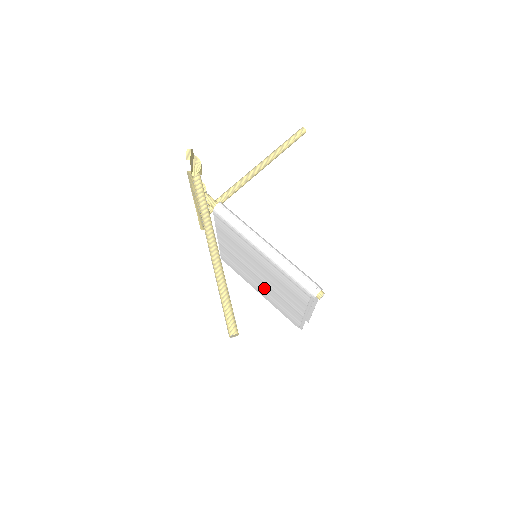
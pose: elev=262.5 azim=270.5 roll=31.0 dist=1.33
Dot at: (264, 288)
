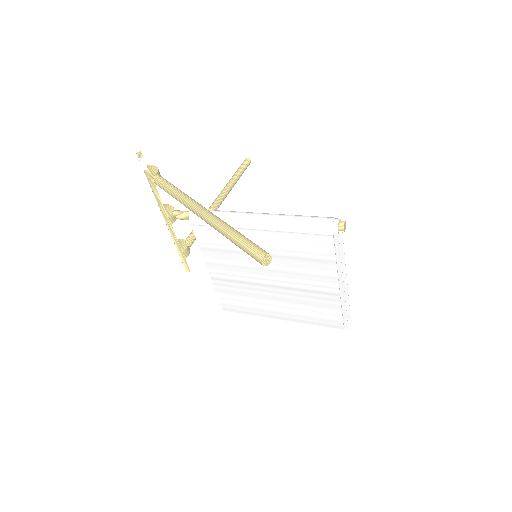
Dot at: (282, 299)
